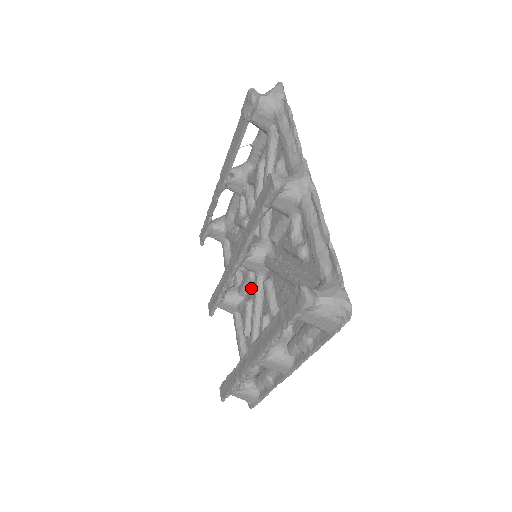
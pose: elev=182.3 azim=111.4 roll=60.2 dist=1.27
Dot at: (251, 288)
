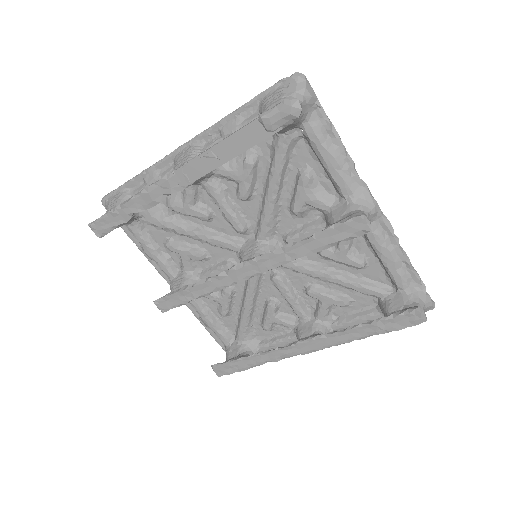
Dot at: occluded
